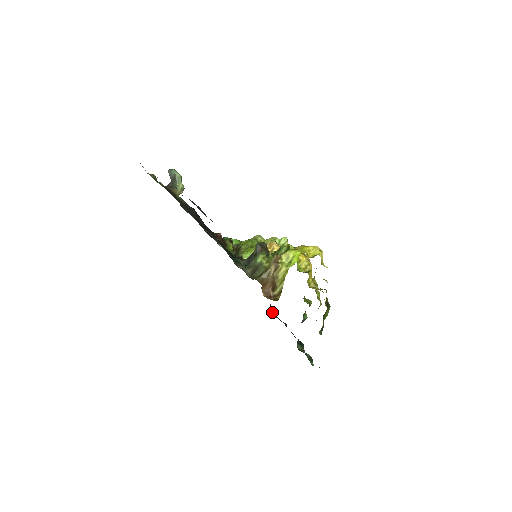
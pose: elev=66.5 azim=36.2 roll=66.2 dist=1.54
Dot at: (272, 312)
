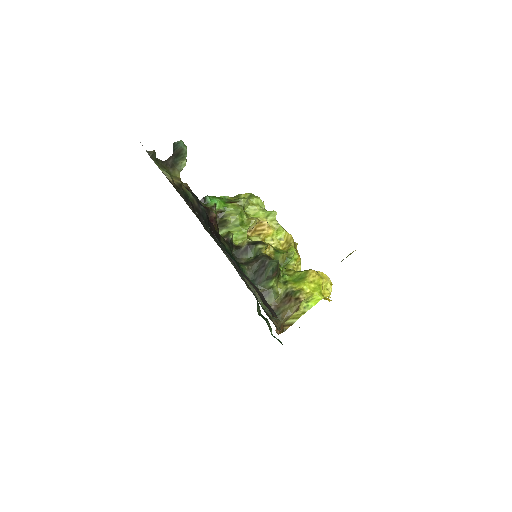
Dot at: occluded
